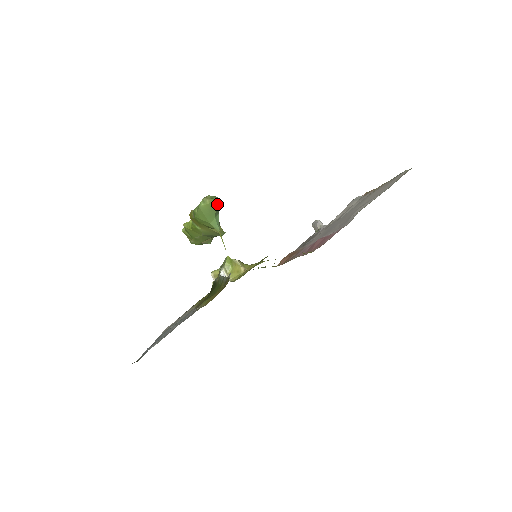
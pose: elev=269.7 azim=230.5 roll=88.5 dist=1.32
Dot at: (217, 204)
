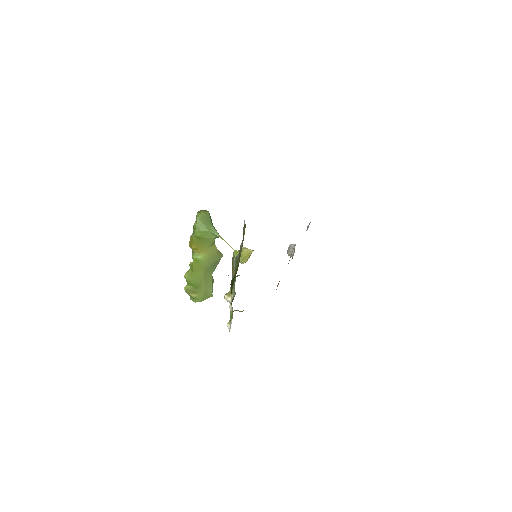
Dot at: occluded
